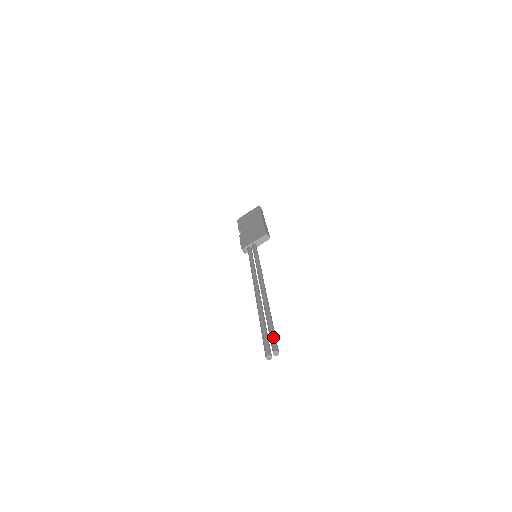
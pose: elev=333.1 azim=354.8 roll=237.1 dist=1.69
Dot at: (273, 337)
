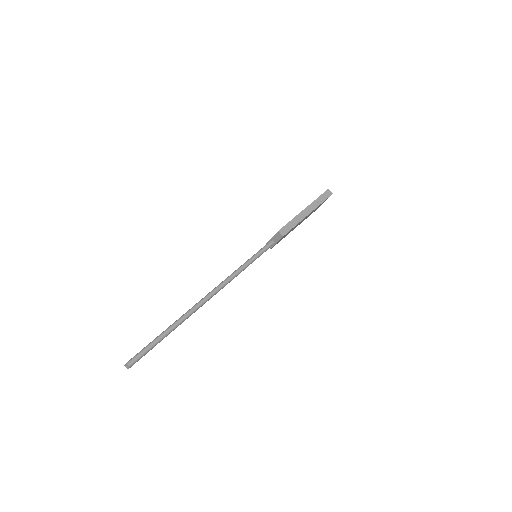
Dot at: (142, 350)
